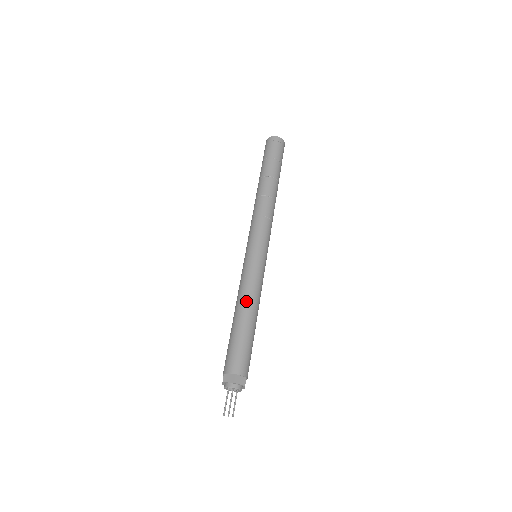
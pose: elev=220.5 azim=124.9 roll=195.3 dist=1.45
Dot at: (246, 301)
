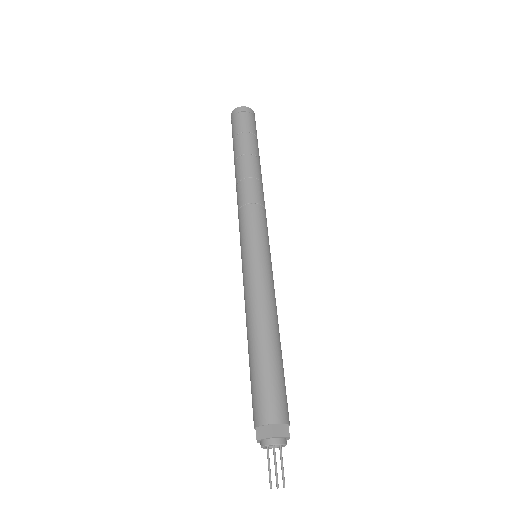
Dot at: (259, 317)
